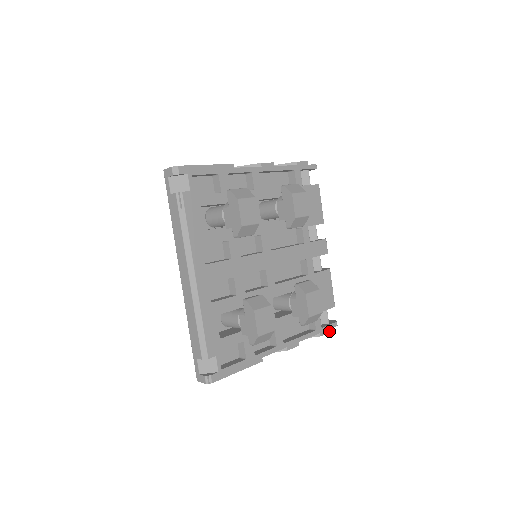
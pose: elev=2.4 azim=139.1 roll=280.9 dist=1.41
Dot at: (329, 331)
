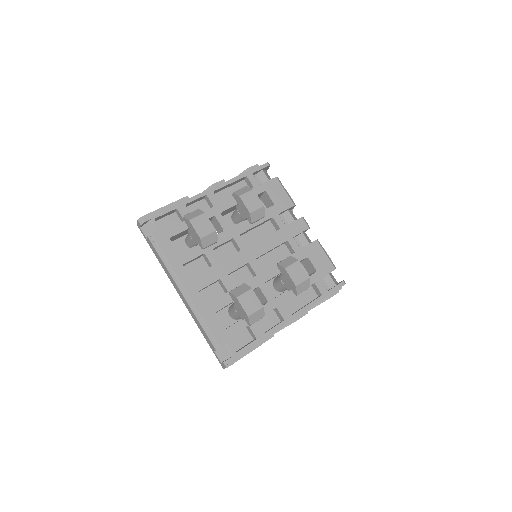
Dot at: (337, 292)
